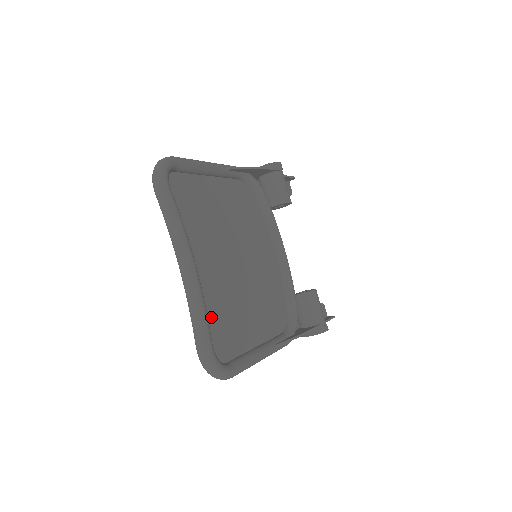
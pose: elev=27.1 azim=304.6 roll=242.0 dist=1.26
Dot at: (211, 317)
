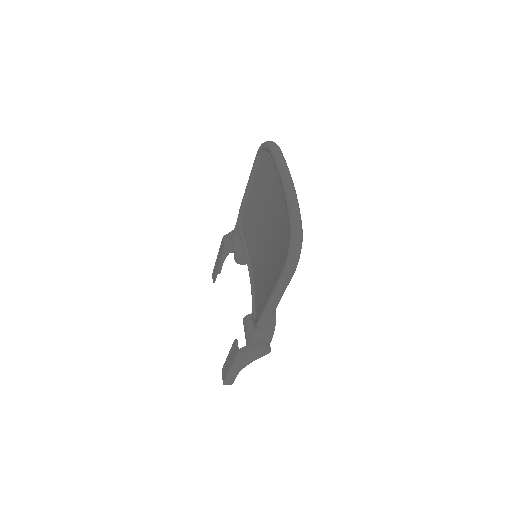
Dot at: (287, 229)
